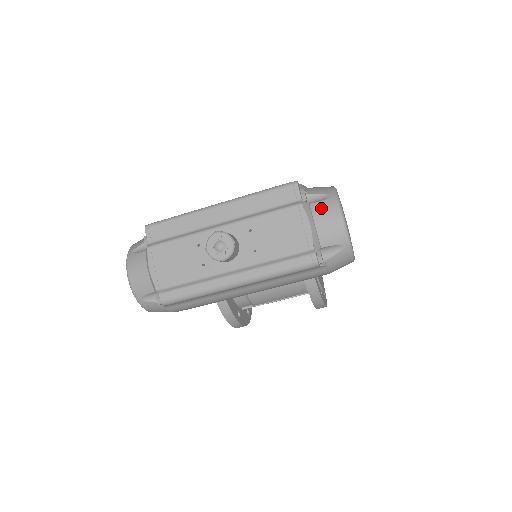
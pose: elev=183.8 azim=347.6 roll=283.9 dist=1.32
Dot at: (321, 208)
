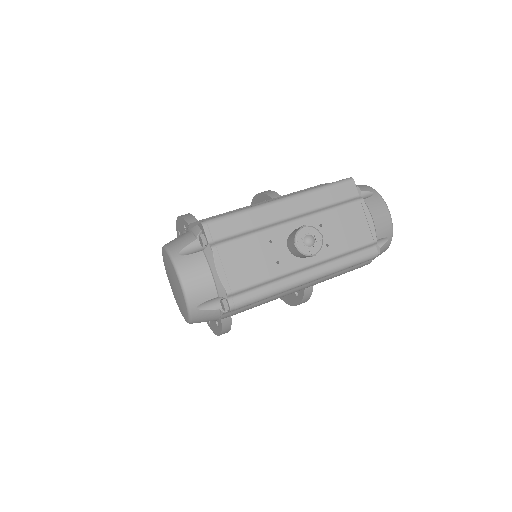
Dot at: (373, 203)
